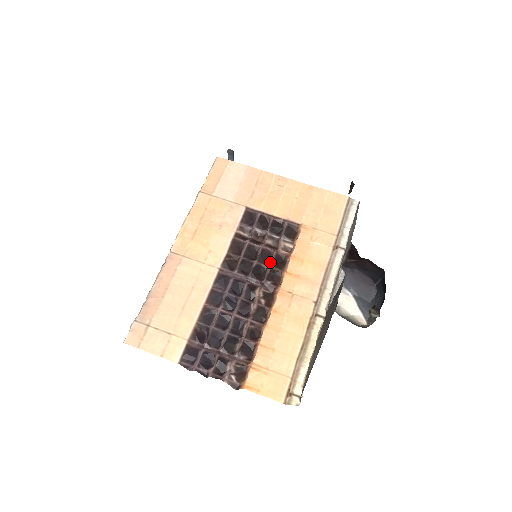
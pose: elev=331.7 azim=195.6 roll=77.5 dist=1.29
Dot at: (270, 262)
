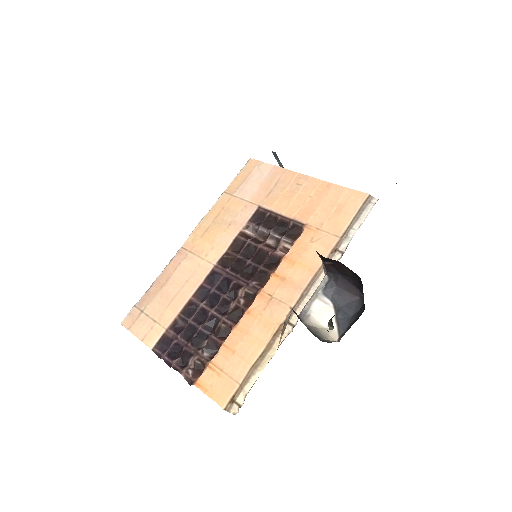
Dot at: (263, 262)
